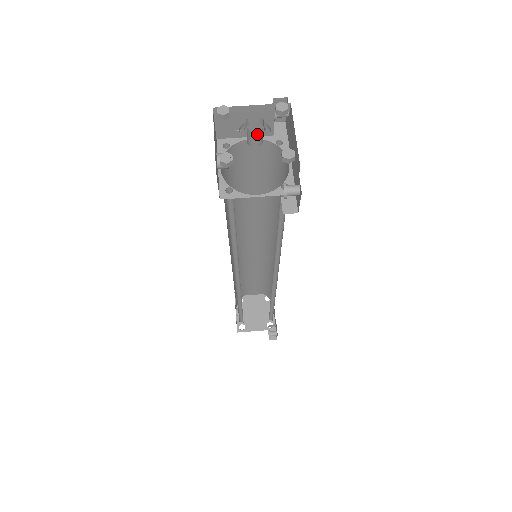
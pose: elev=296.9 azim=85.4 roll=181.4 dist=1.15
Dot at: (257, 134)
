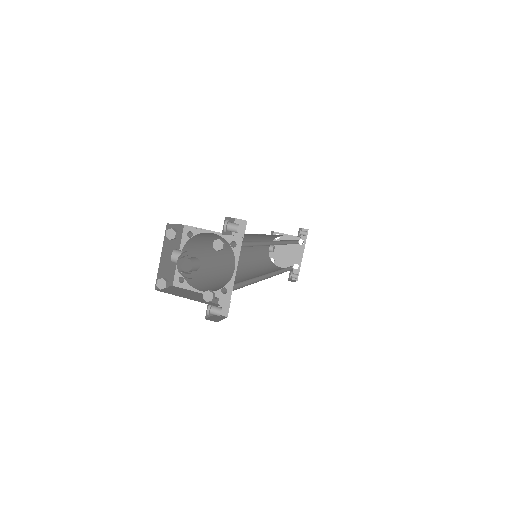
Dot at: (187, 272)
